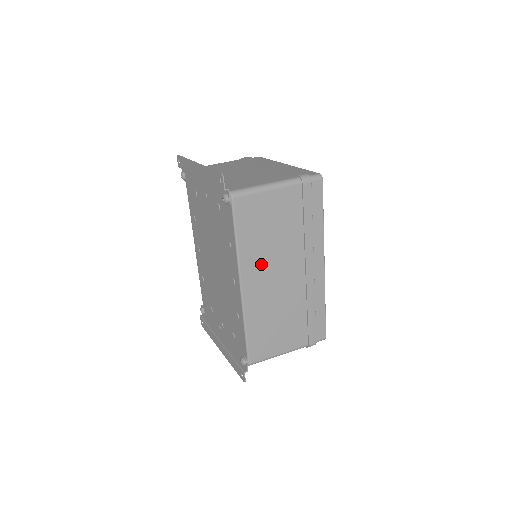
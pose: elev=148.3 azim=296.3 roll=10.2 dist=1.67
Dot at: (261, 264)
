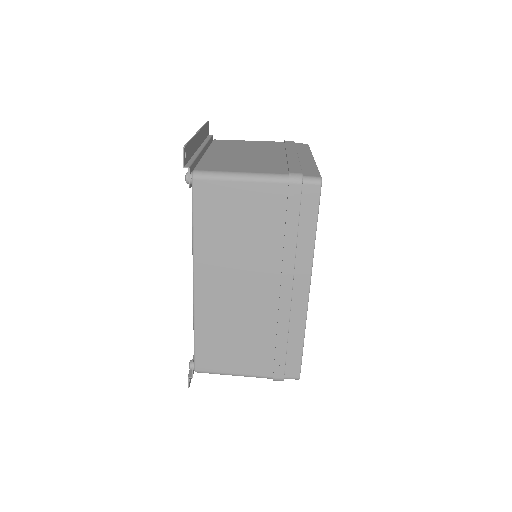
Dot at: (222, 265)
